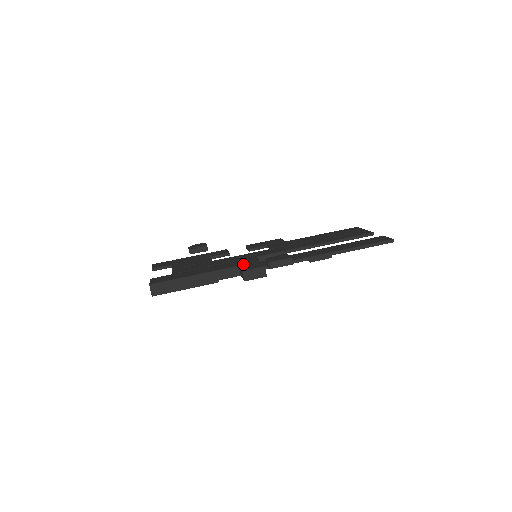
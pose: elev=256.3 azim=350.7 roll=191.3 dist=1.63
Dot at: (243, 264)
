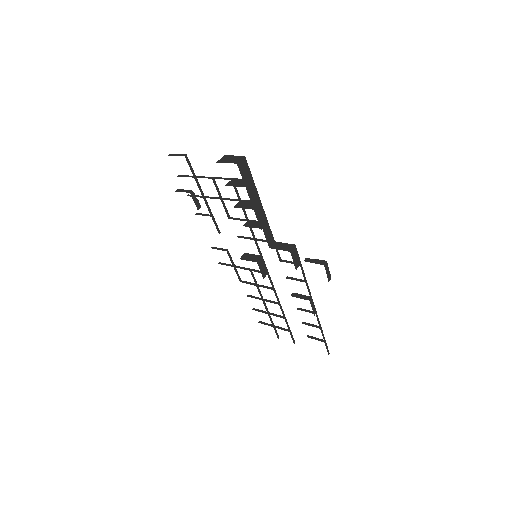
Dot at: occluded
